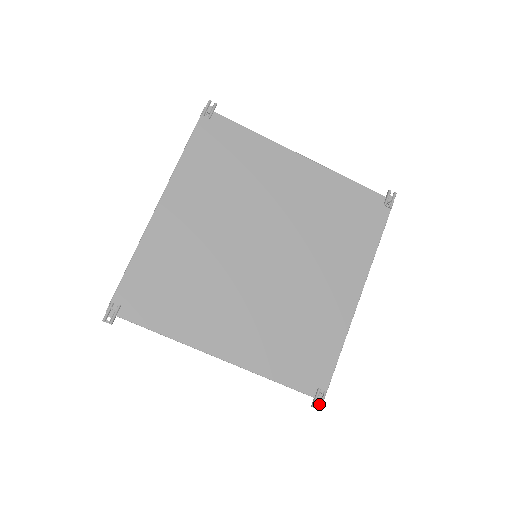
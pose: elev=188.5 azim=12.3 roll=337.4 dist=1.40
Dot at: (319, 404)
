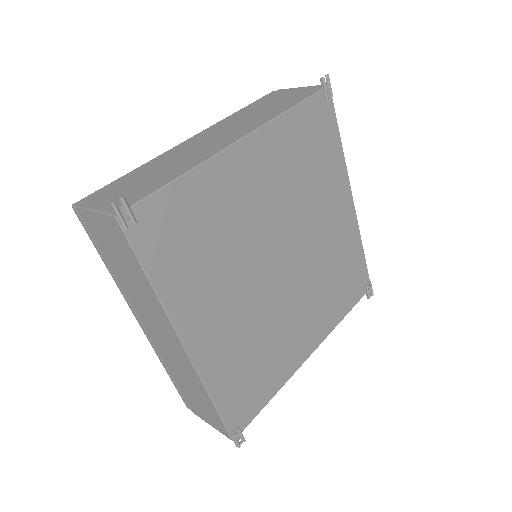
Dot at: (371, 292)
